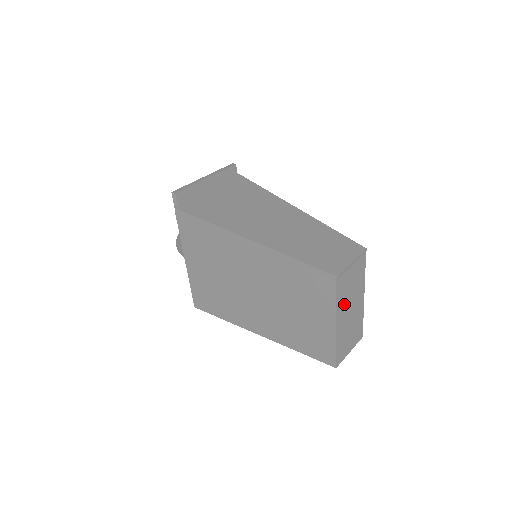
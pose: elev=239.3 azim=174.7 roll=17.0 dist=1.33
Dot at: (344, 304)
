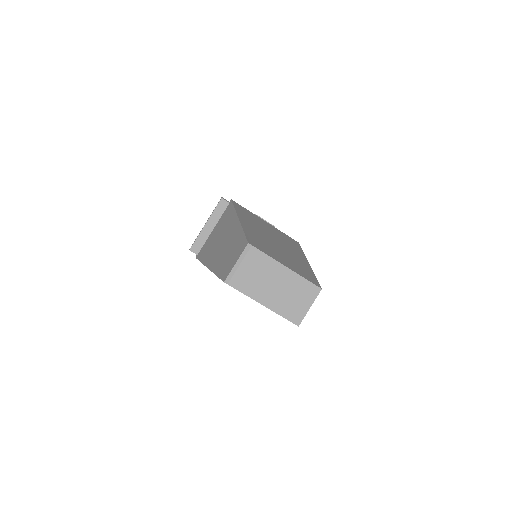
Dot at: (258, 288)
